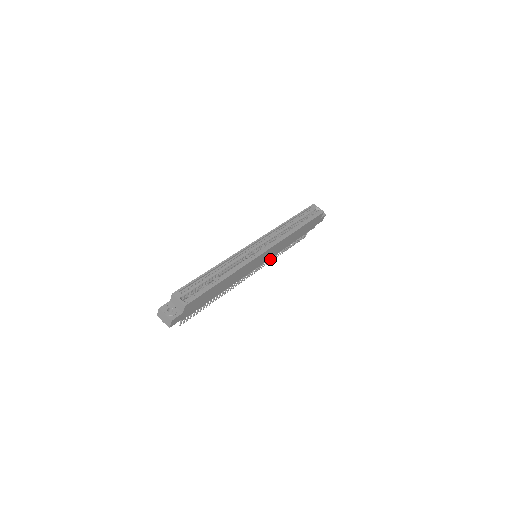
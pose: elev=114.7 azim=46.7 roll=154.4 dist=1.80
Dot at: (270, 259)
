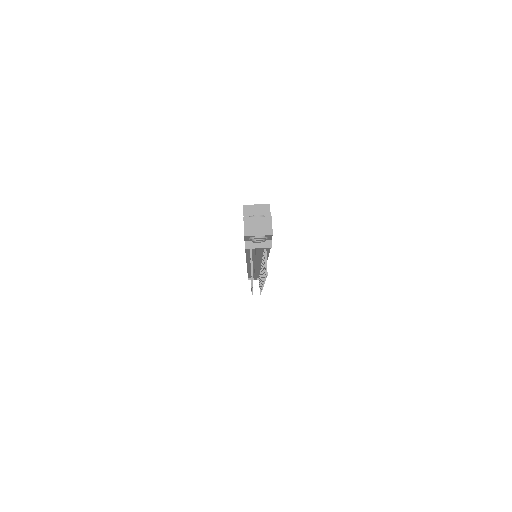
Dot at: occluded
